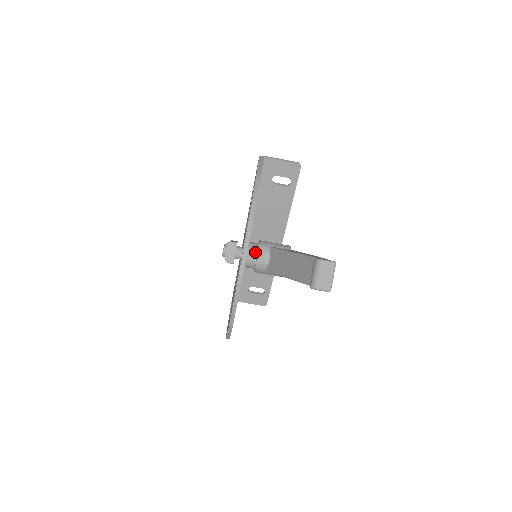
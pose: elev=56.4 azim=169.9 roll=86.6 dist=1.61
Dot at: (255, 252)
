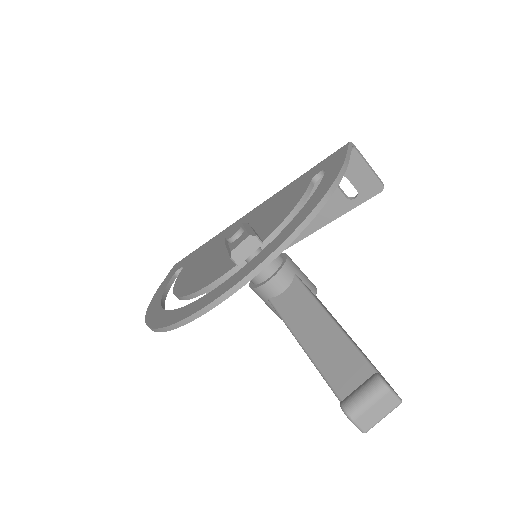
Dot at: (273, 268)
